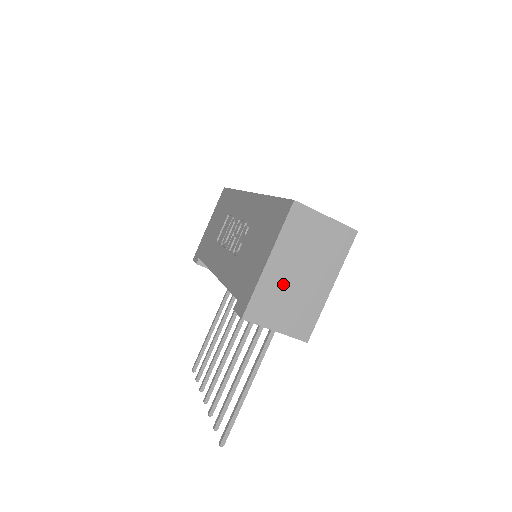
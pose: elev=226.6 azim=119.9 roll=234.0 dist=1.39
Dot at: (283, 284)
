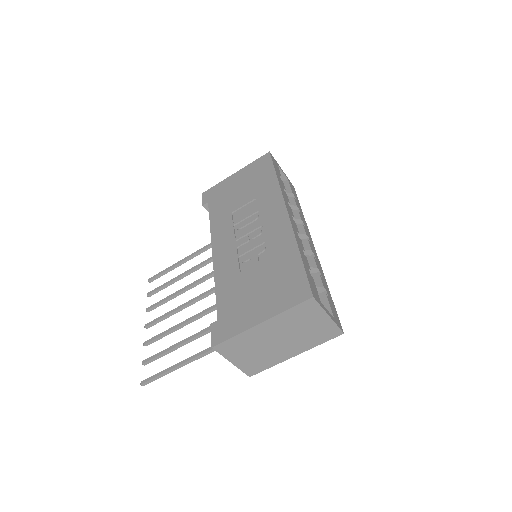
Dot at: (260, 341)
